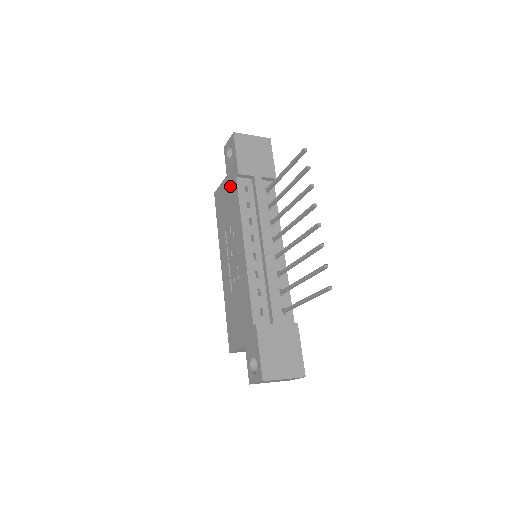
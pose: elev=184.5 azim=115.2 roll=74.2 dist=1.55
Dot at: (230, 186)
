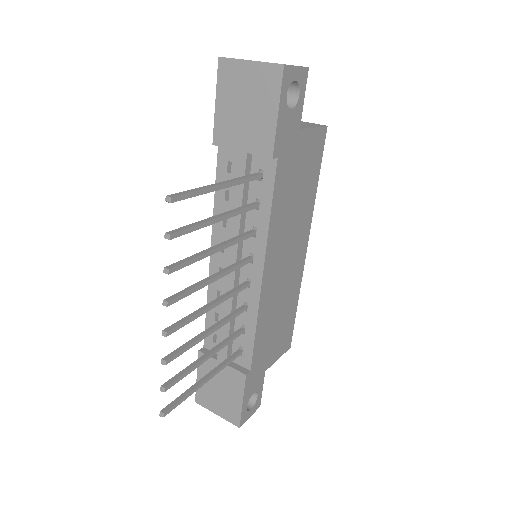
Dot at: occluded
